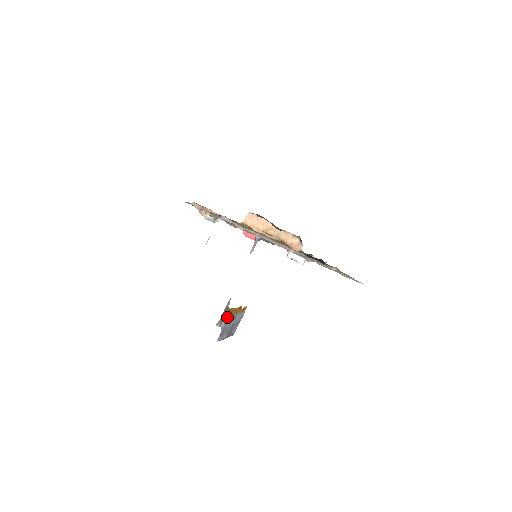
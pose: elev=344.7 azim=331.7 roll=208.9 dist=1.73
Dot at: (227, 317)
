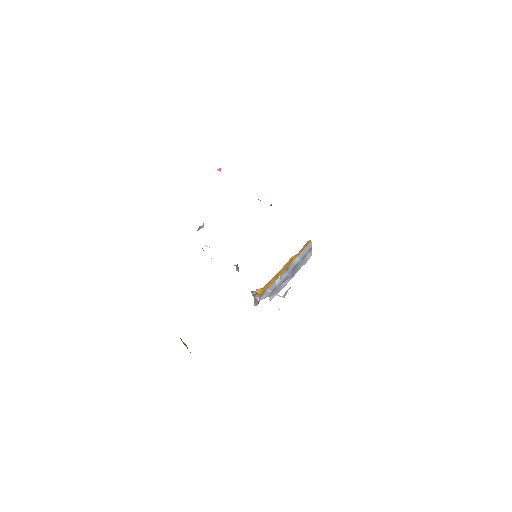
Dot at: (265, 291)
